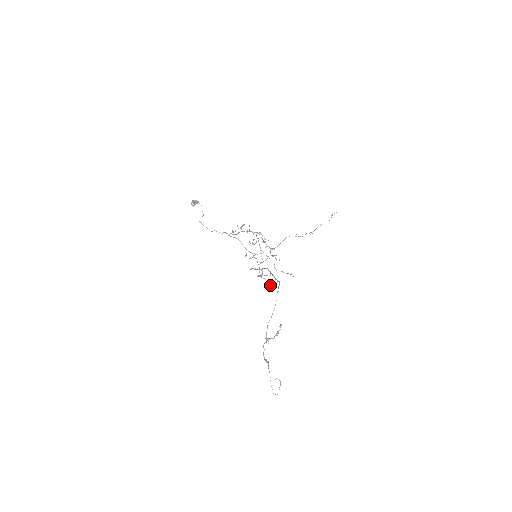
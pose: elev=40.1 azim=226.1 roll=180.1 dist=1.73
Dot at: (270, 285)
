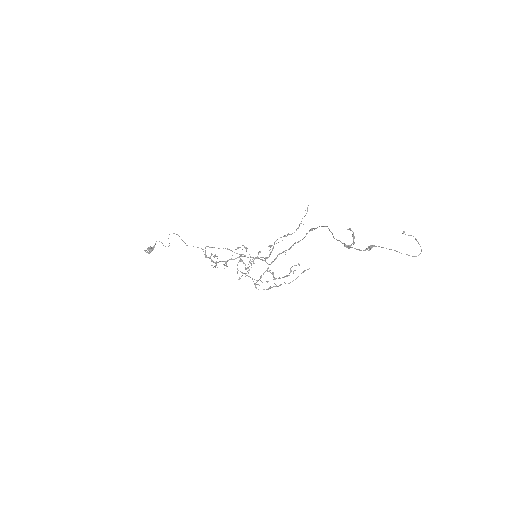
Dot at: occluded
